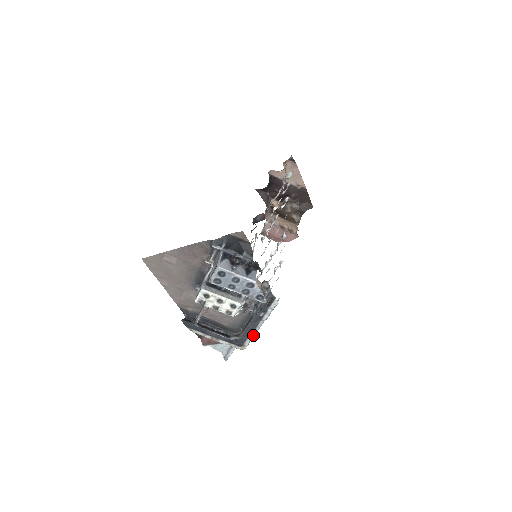
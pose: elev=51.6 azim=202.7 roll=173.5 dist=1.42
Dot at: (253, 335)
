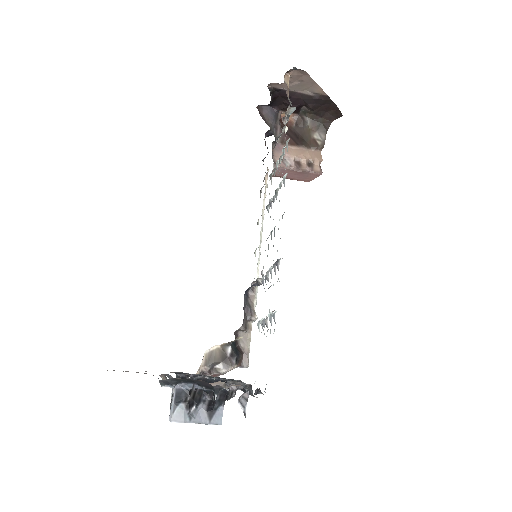
Dot at: occluded
